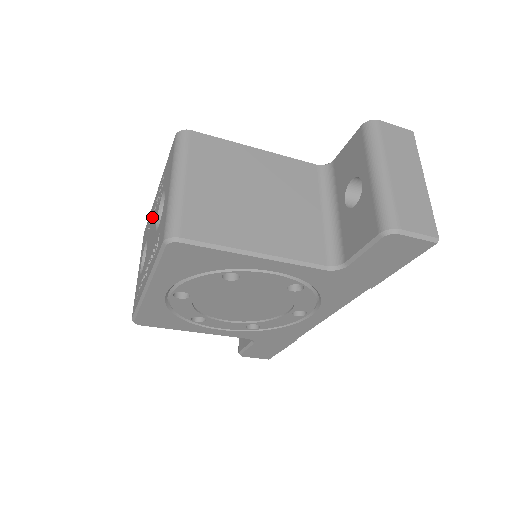
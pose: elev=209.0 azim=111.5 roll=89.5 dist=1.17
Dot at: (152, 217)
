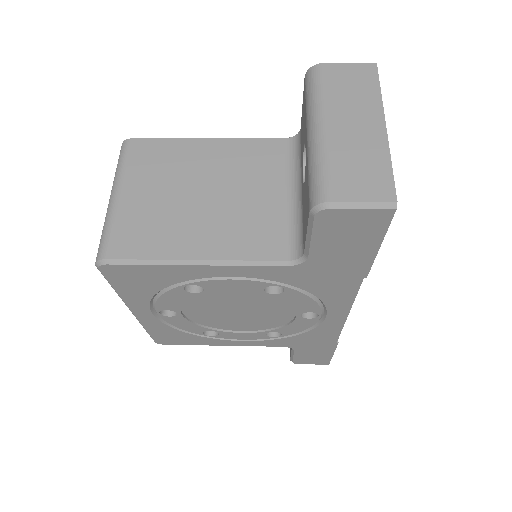
Dot at: occluded
